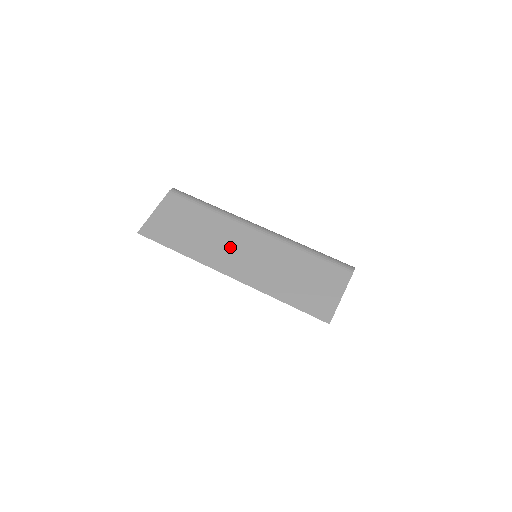
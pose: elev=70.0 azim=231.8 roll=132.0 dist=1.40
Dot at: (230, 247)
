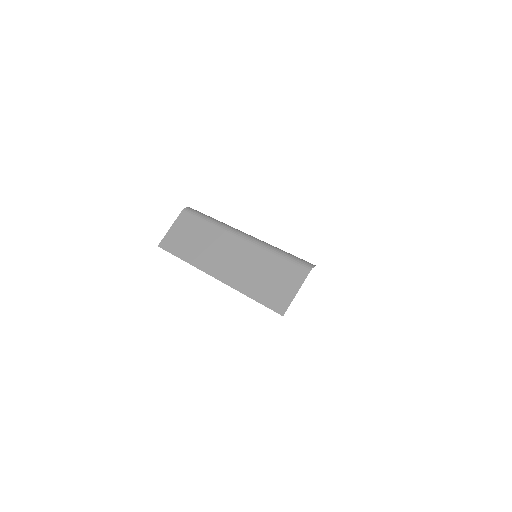
Dot at: (219, 253)
